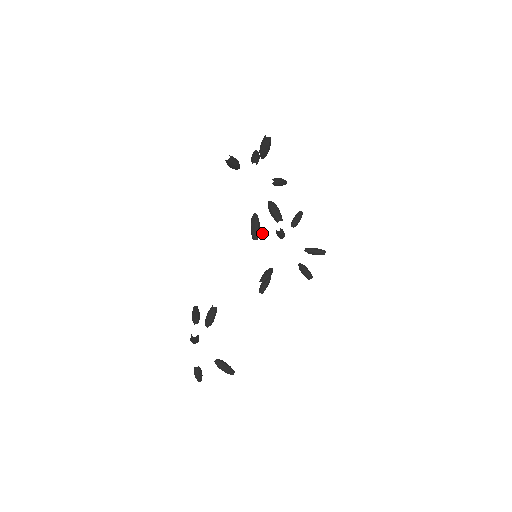
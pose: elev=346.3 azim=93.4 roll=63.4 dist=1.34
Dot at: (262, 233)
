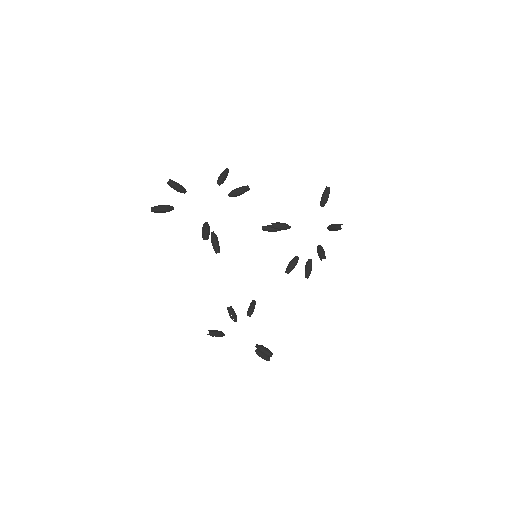
Dot at: (271, 230)
